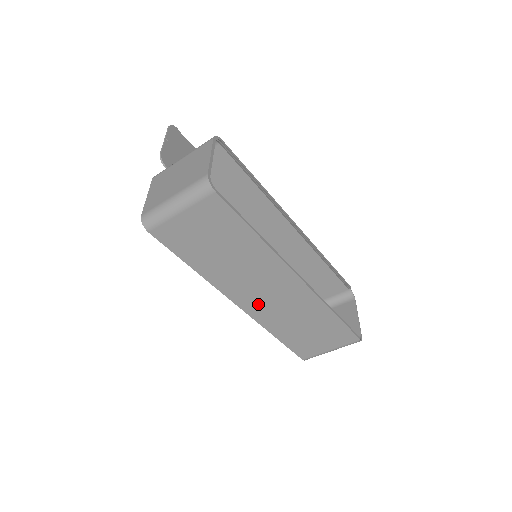
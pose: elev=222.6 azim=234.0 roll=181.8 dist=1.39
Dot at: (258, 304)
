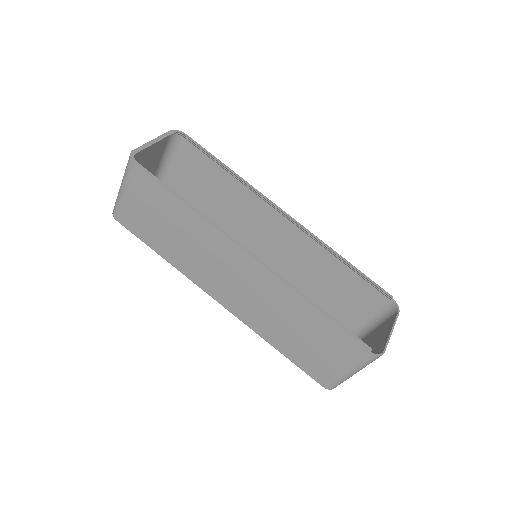
Dot at: (234, 298)
